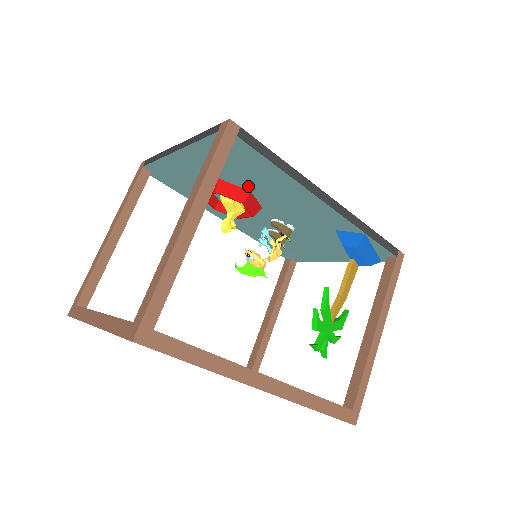
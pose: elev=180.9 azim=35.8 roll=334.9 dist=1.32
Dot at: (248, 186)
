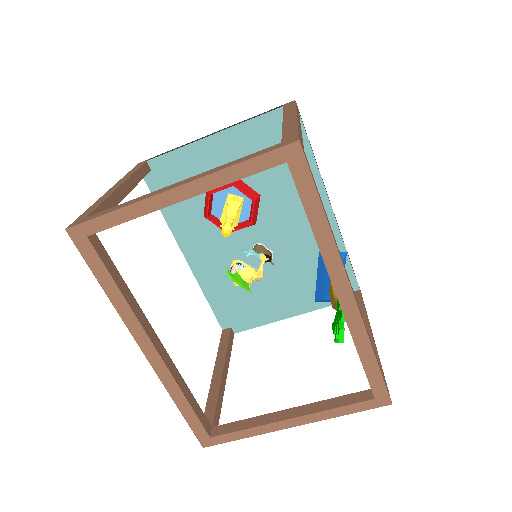
Dot at: (263, 186)
